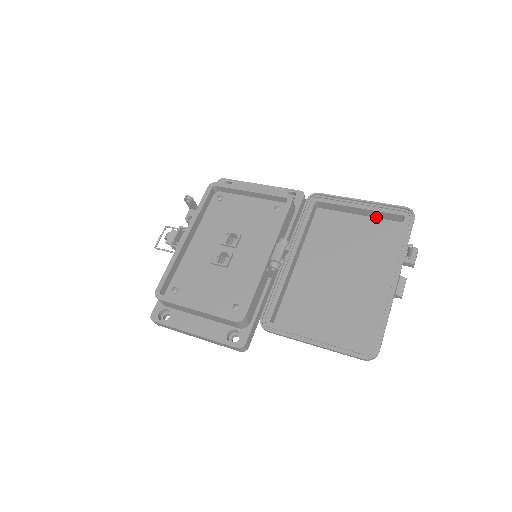
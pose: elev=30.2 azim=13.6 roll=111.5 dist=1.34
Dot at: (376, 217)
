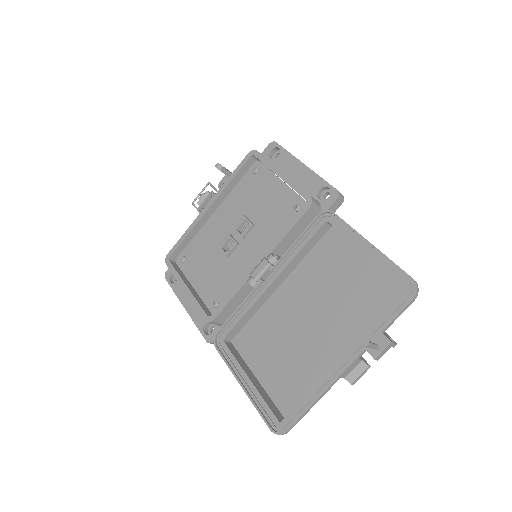
Dot at: occluded
